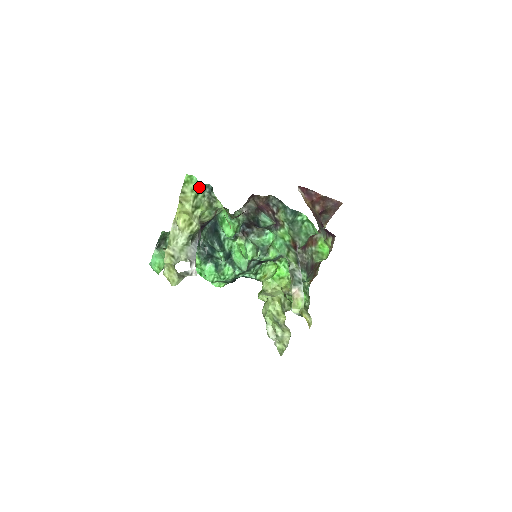
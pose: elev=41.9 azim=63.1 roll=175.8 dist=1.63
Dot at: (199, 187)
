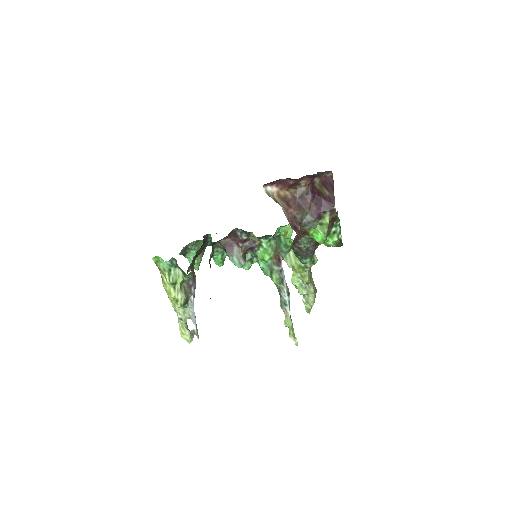
Dot at: (167, 265)
